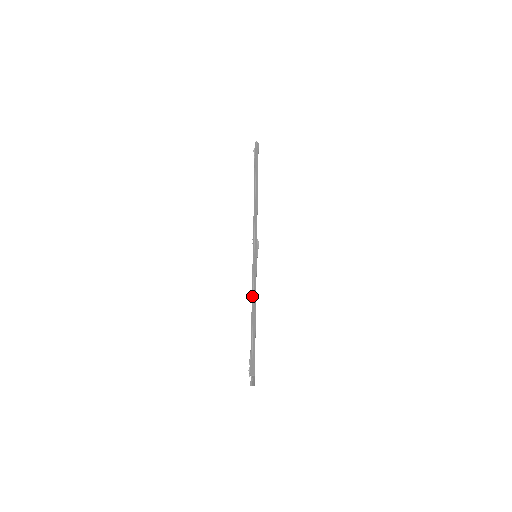
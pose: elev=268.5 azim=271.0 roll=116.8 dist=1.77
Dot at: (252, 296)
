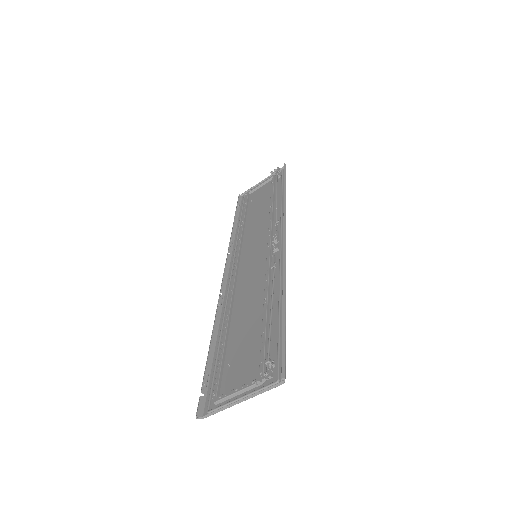
Dot at: (284, 283)
